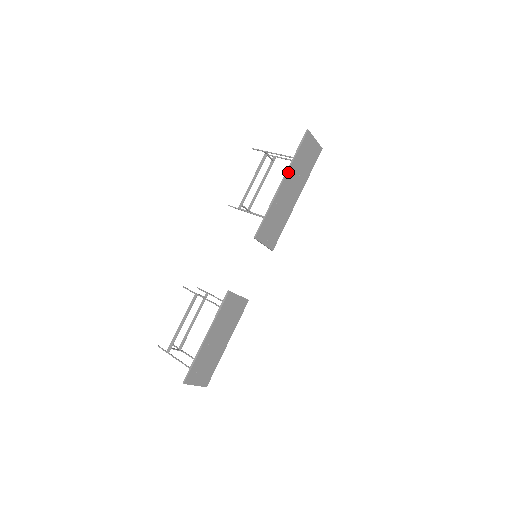
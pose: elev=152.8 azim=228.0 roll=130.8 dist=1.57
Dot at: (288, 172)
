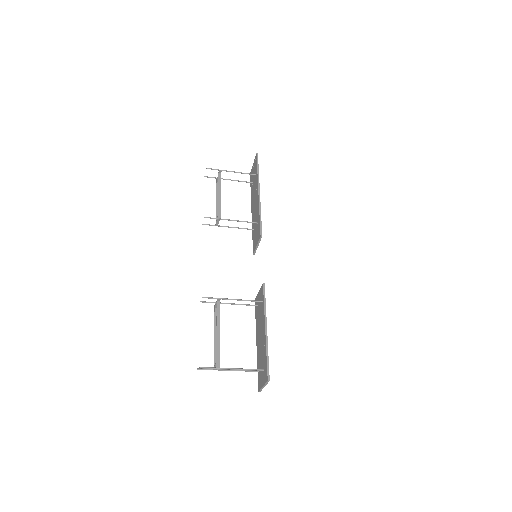
Dot at: (259, 184)
